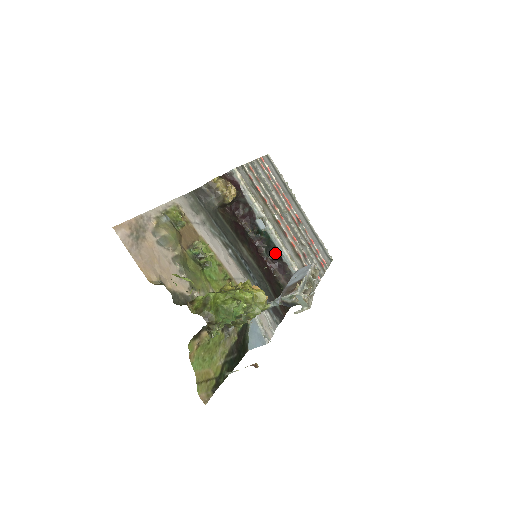
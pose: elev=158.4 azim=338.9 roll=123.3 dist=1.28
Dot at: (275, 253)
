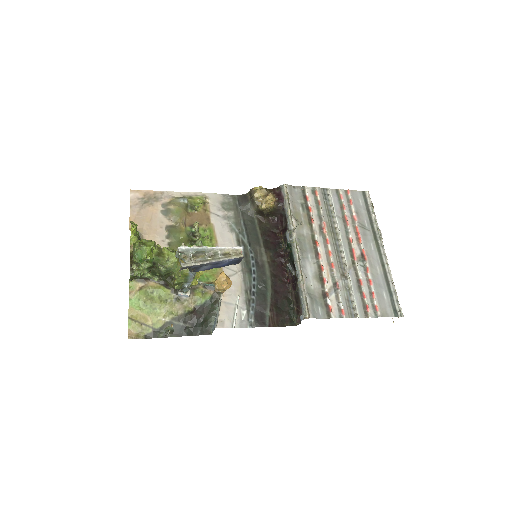
Dot at: (294, 268)
